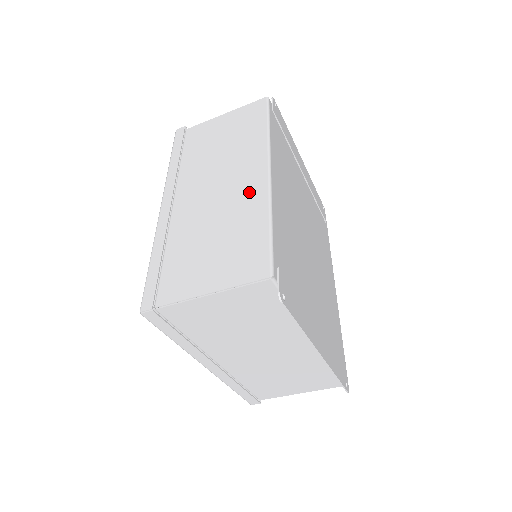
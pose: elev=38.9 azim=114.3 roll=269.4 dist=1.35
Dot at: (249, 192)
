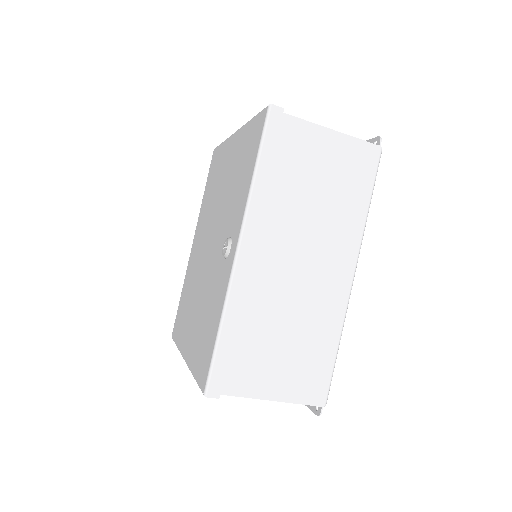
Dot at: (331, 296)
